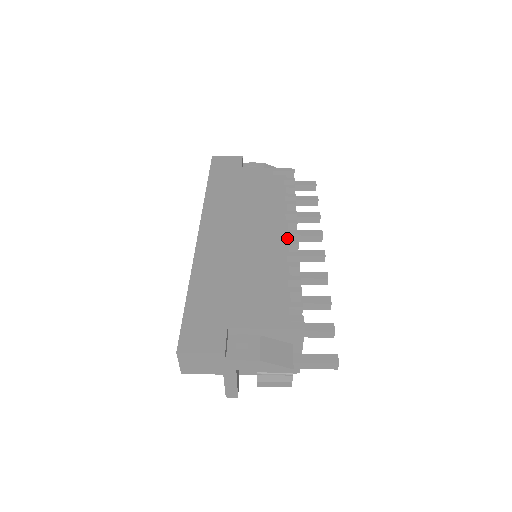
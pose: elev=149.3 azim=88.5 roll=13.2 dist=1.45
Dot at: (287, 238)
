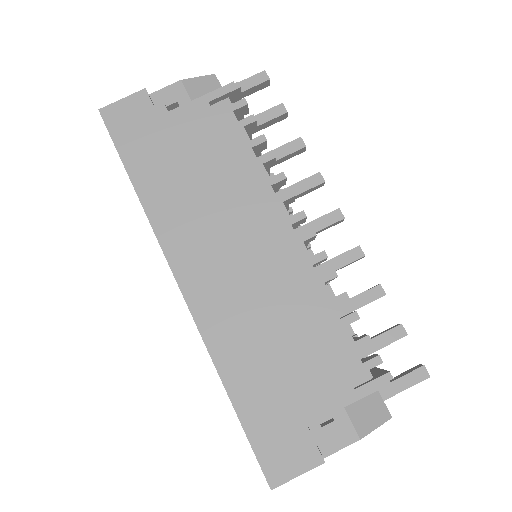
Dot at: (292, 225)
